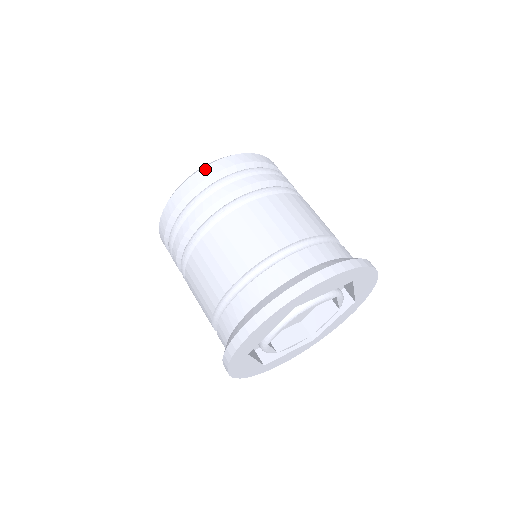
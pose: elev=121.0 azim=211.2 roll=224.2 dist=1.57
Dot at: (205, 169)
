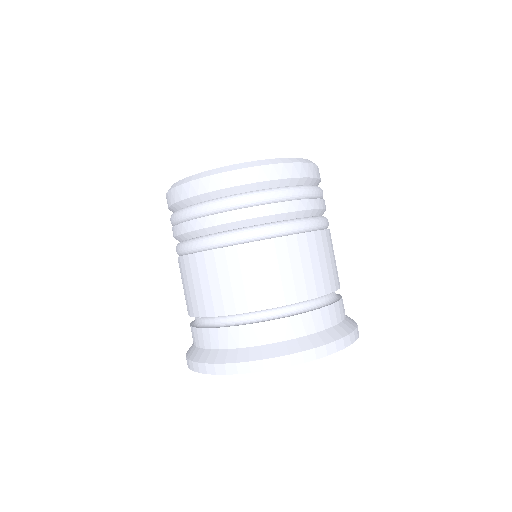
Dot at: (282, 166)
